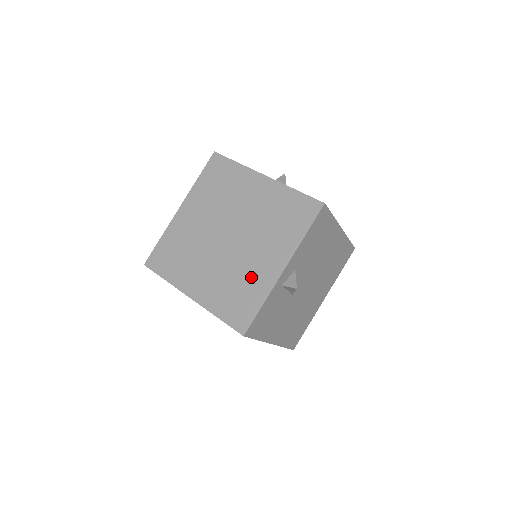
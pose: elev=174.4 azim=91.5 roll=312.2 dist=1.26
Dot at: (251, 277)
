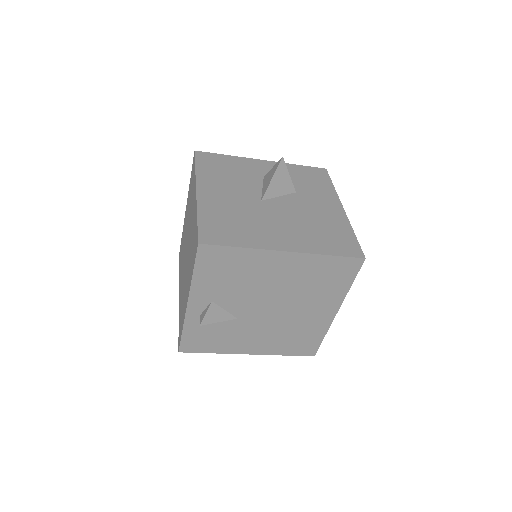
Dot at: (184, 300)
